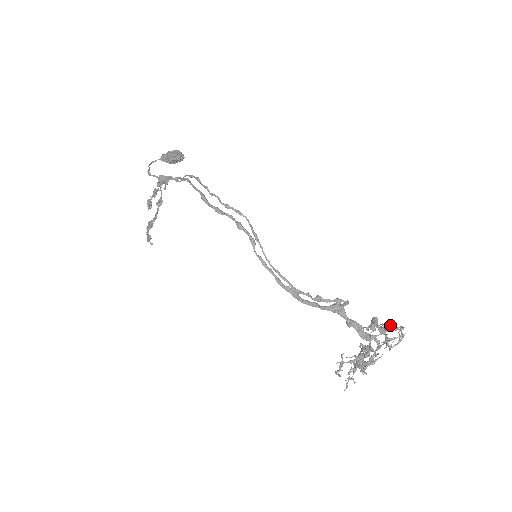
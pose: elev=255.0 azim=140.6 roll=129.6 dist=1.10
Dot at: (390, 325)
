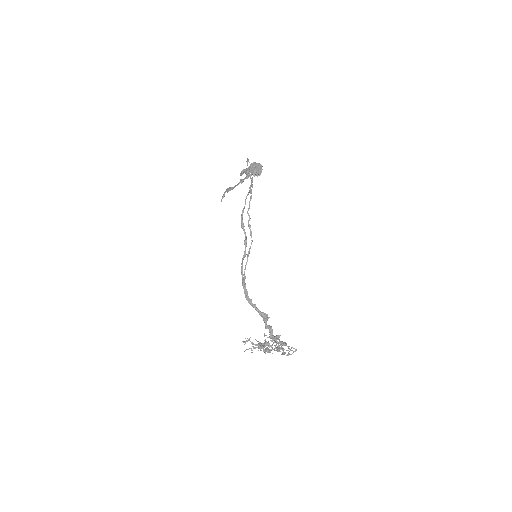
Dot at: (281, 345)
